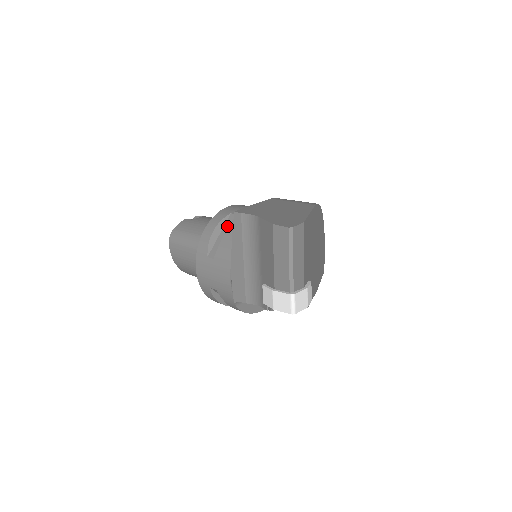
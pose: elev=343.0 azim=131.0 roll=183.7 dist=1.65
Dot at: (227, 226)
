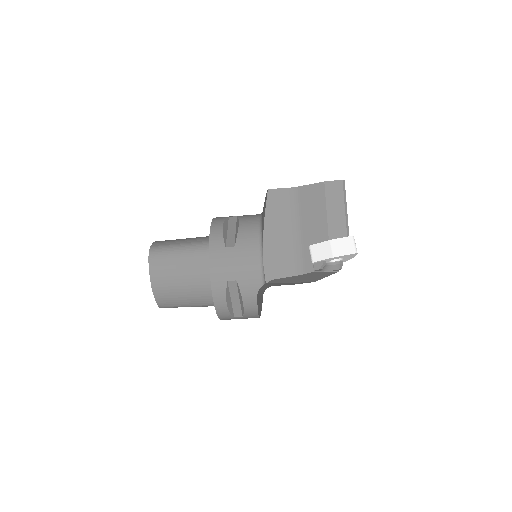
Dot at: (232, 224)
